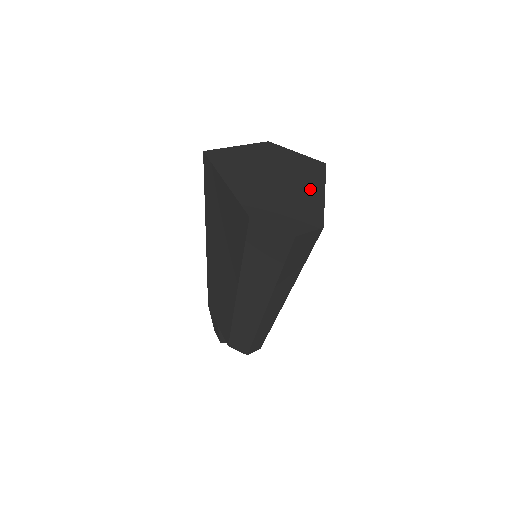
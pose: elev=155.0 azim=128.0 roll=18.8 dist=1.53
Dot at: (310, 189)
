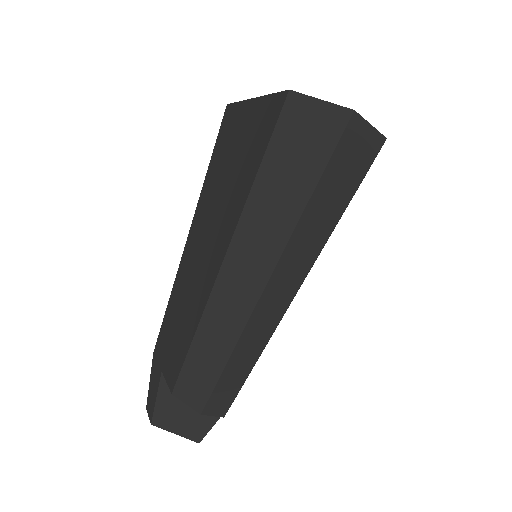
Dot at: occluded
